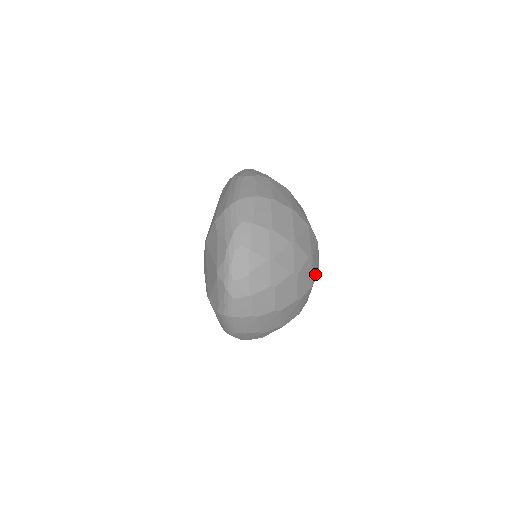
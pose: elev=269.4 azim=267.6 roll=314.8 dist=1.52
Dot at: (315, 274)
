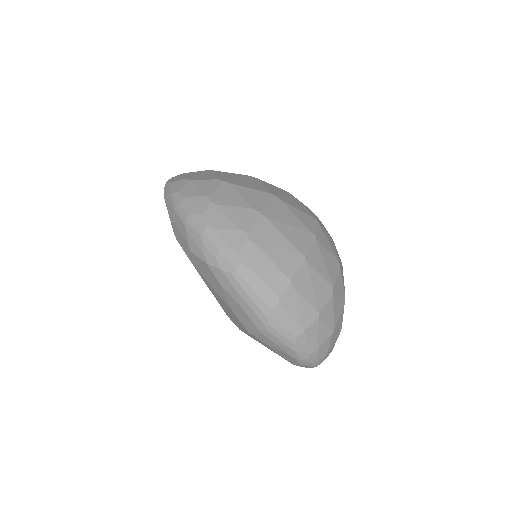
Dot at: occluded
